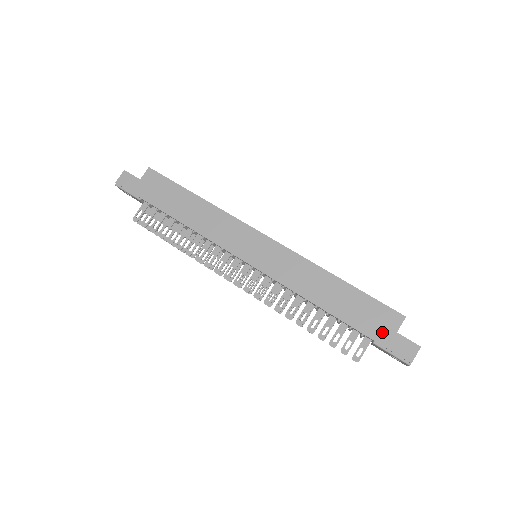
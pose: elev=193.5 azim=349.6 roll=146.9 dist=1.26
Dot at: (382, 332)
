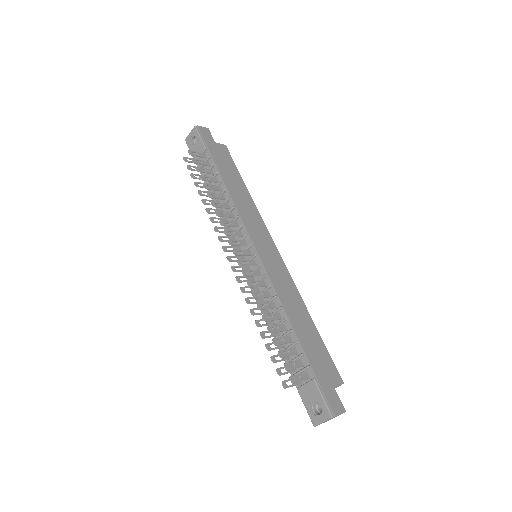
Dot at: (324, 377)
